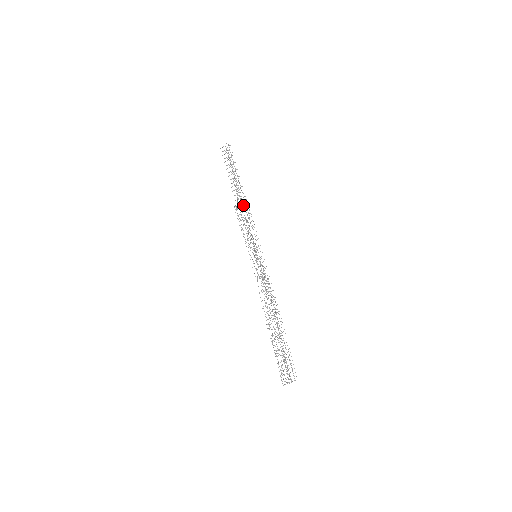
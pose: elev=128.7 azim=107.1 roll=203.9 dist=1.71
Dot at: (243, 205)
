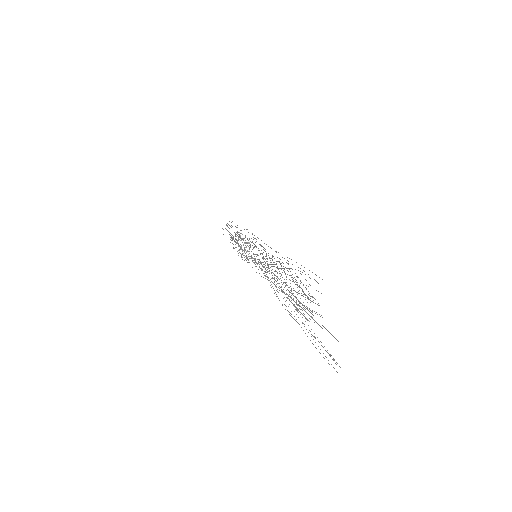
Dot at: occluded
